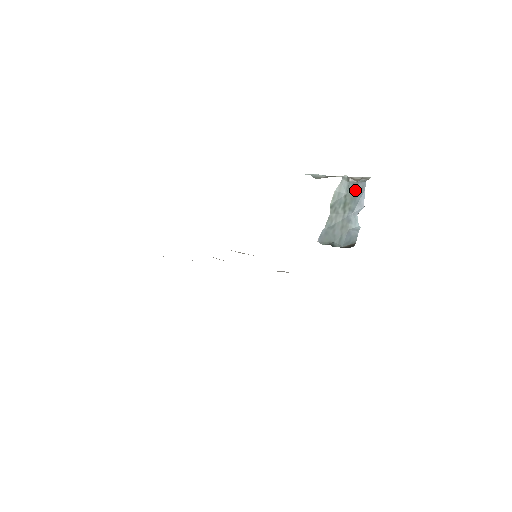
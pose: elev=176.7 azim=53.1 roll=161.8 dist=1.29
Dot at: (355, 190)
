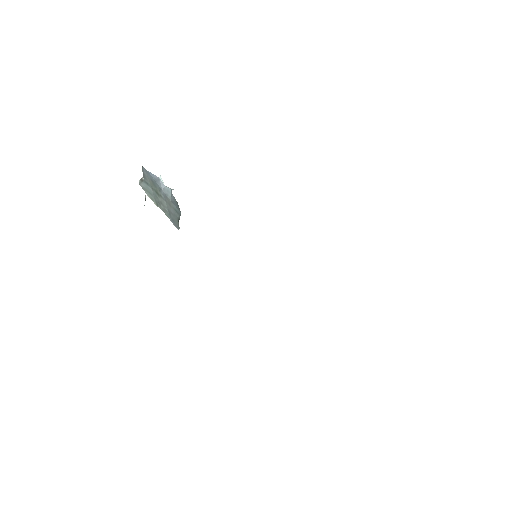
Dot at: (148, 179)
